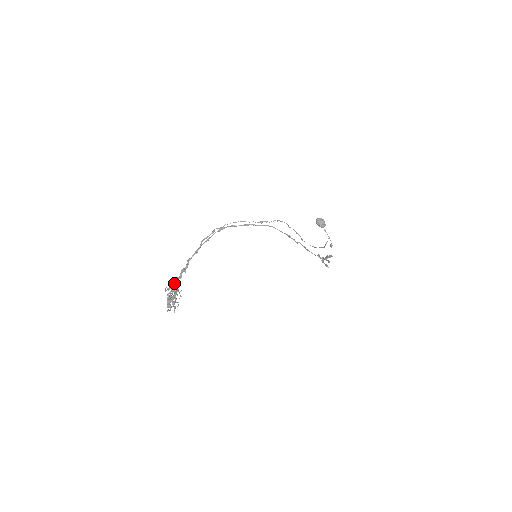
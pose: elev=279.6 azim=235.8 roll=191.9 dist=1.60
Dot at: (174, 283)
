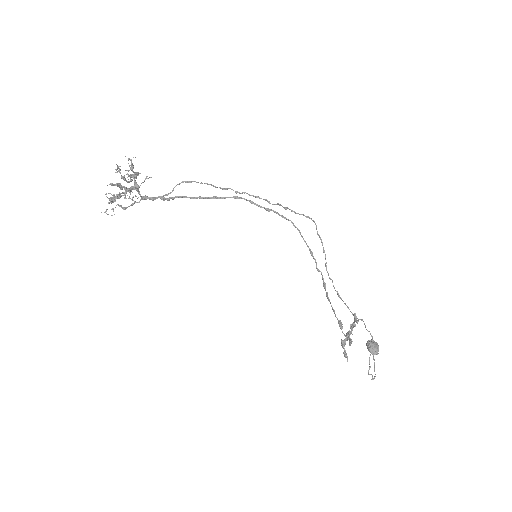
Dot at: occluded
